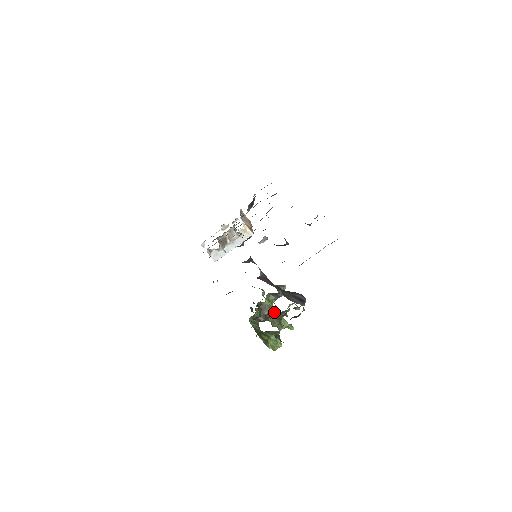
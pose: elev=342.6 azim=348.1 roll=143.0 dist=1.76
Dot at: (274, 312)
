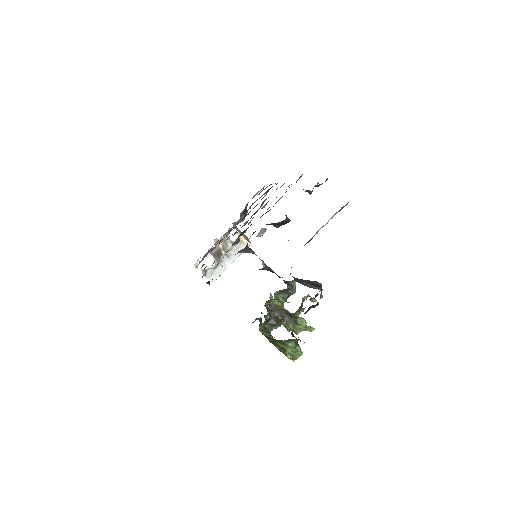
Dot at: (287, 312)
